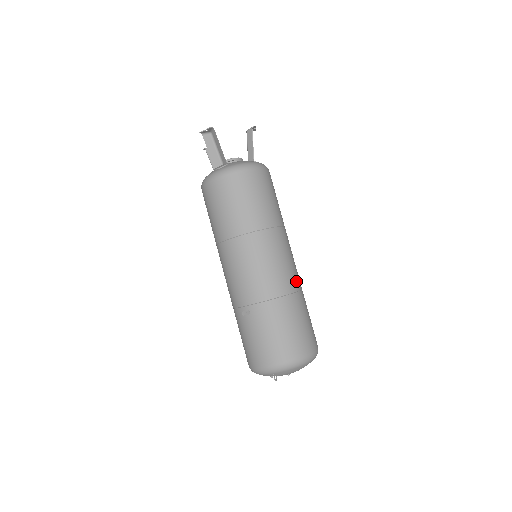
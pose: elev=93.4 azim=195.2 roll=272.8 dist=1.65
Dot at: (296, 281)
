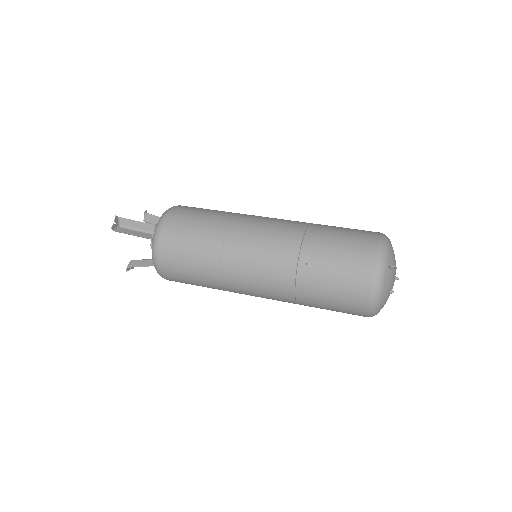
Dot at: occluded
